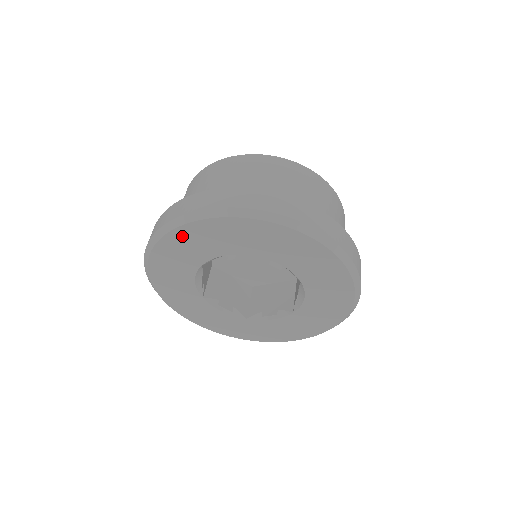
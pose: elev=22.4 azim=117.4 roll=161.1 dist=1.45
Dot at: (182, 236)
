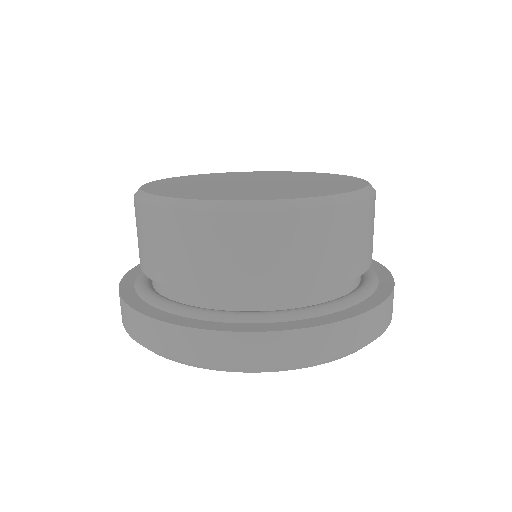
Dot at: occluded
